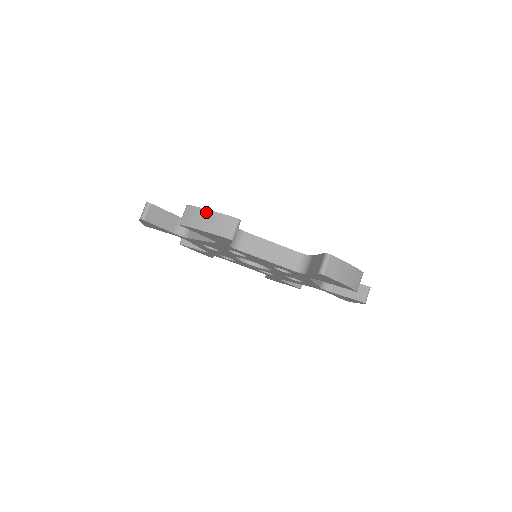
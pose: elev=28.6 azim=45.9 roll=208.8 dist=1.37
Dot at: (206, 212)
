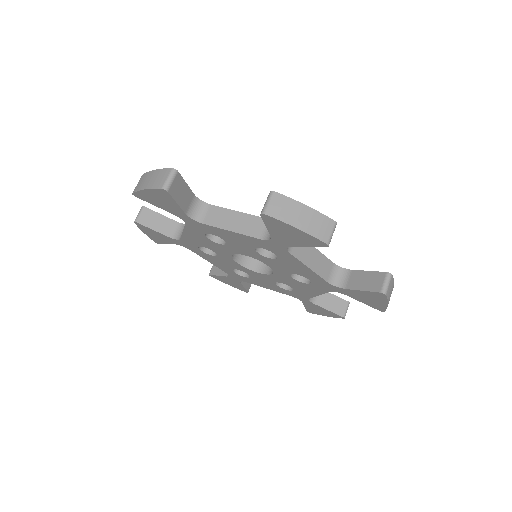
Dot at: (150, 173)
